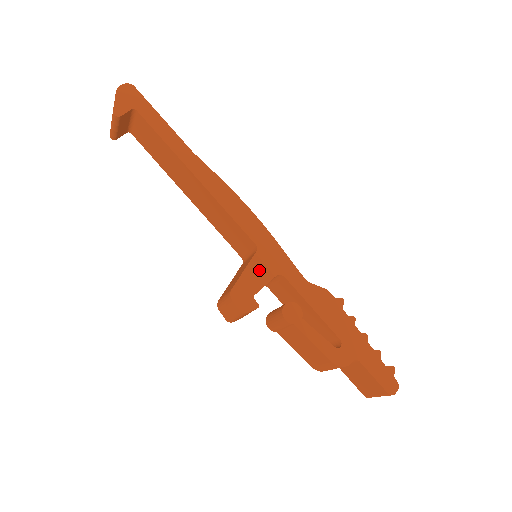
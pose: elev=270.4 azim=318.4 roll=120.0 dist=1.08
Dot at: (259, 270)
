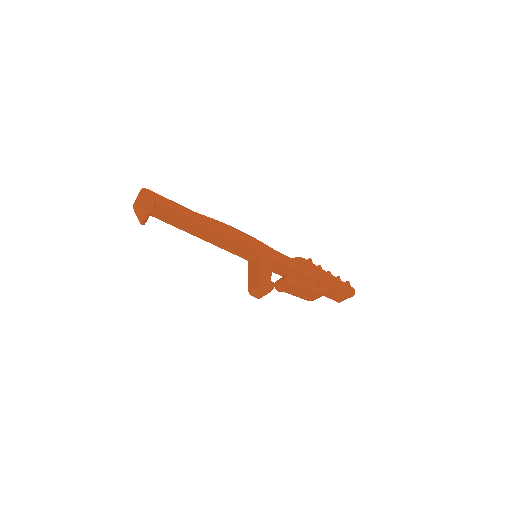
Dot at: (266, 264)
